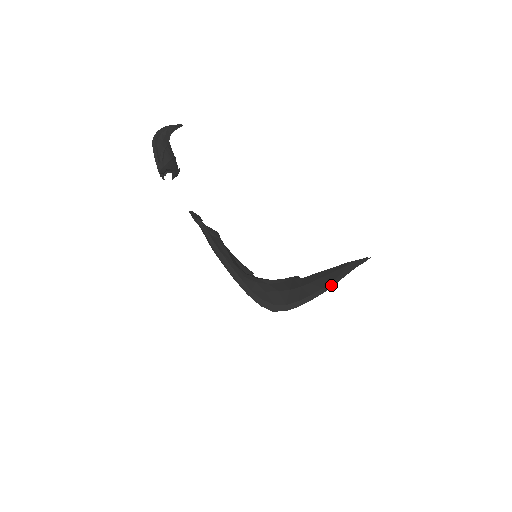
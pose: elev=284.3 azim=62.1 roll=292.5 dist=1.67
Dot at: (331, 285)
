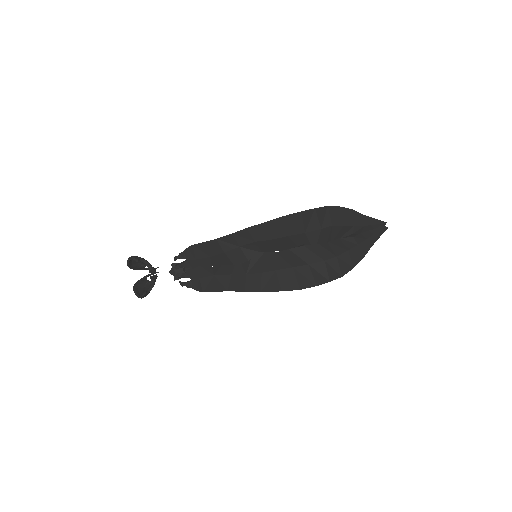
Dot at: (346, 210)
